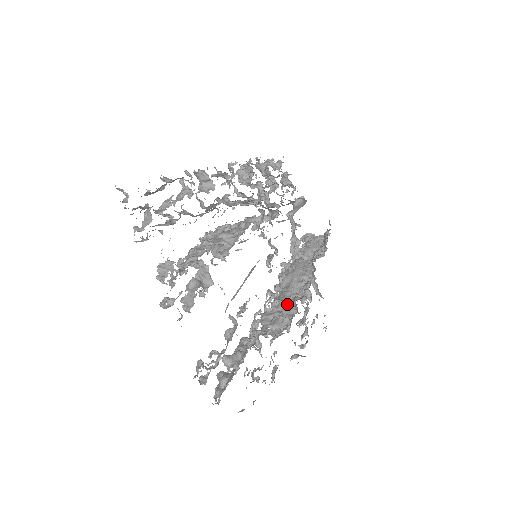
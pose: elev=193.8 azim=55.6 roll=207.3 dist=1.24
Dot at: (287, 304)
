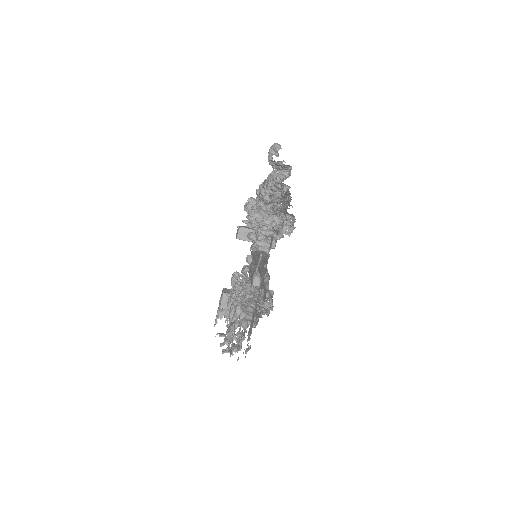
Dot at: occluded
